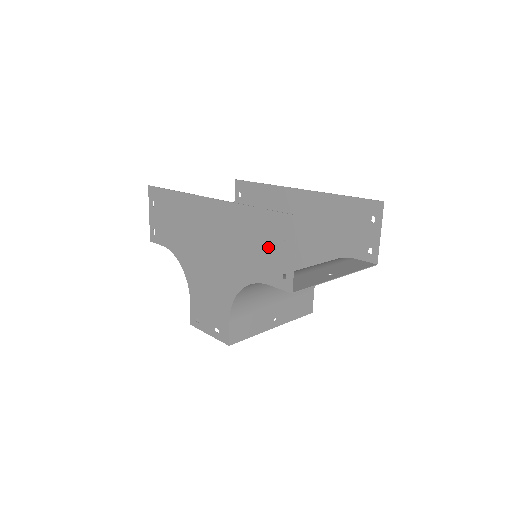
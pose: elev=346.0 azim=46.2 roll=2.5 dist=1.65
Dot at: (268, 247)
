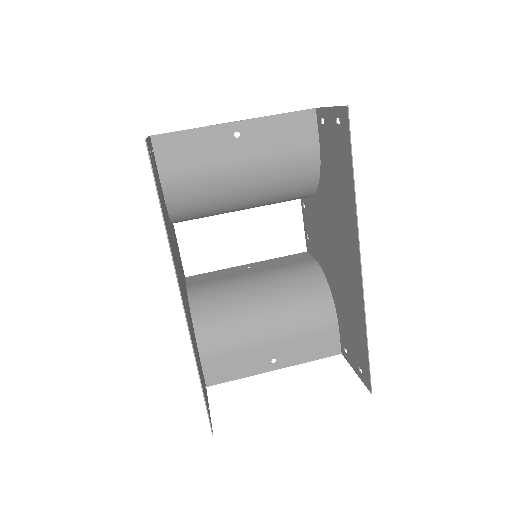
Dot at: occluded
